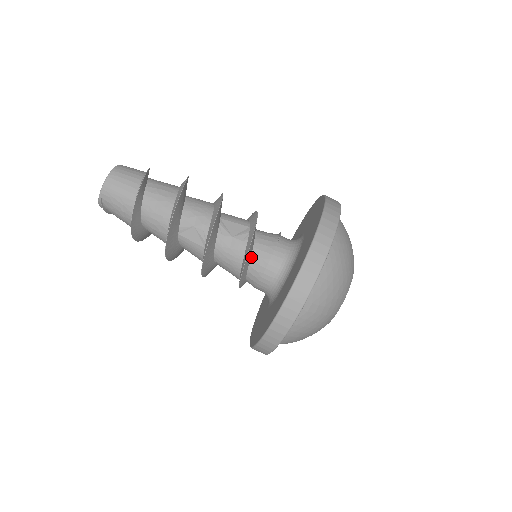
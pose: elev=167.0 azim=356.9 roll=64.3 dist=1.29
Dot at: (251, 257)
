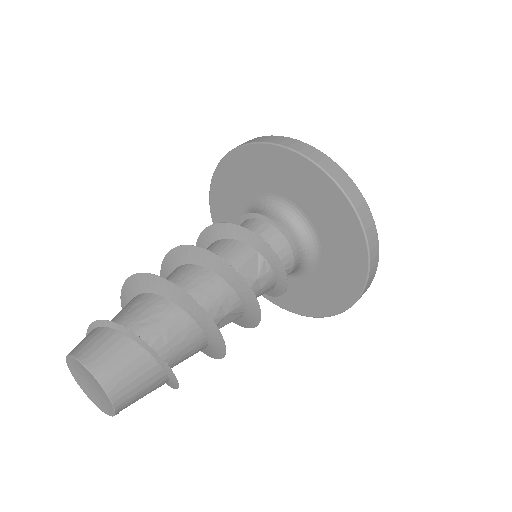
Dot at: occluded
